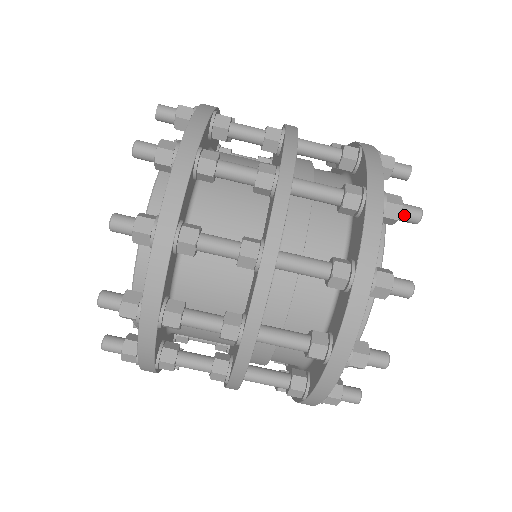
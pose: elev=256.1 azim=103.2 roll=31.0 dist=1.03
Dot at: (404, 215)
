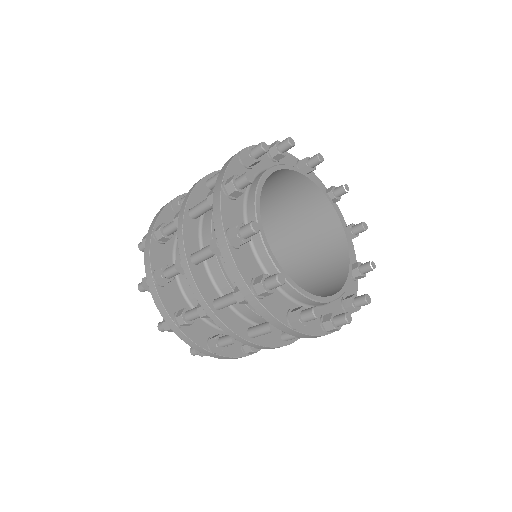
Dot at: (245, 237)
